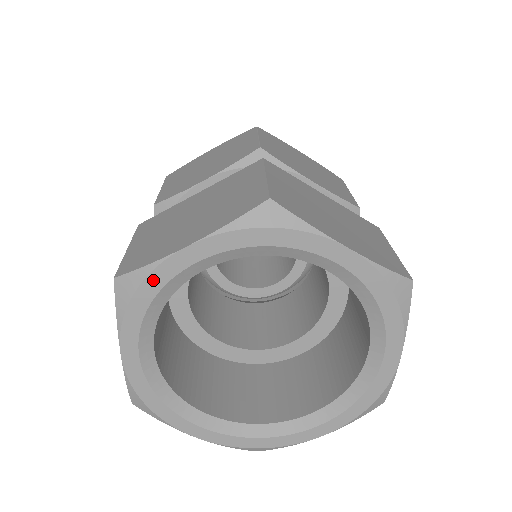
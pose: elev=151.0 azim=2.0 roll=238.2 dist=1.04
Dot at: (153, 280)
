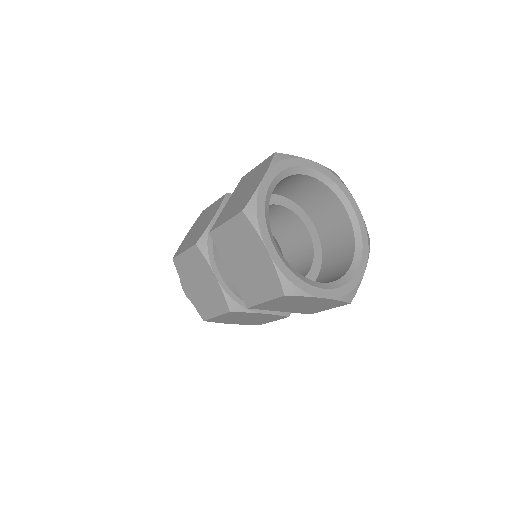
Dot at: (294, 161)
